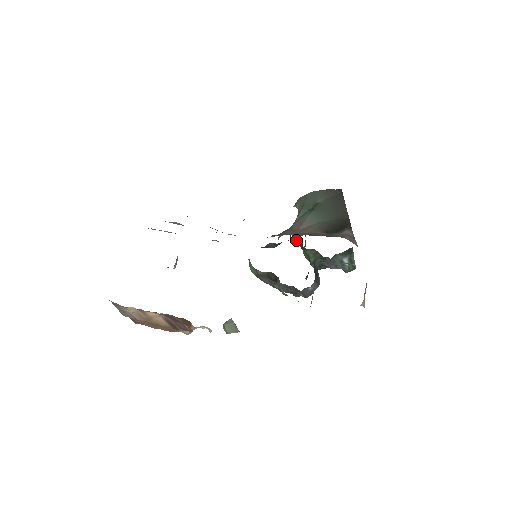
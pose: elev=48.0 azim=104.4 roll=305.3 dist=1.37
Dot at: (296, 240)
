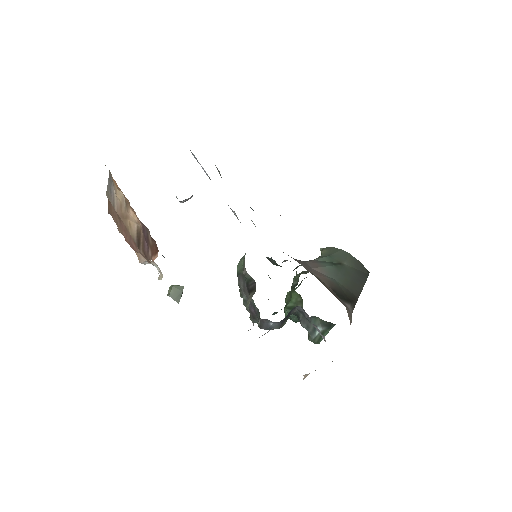
Dot at: (294, 277)
